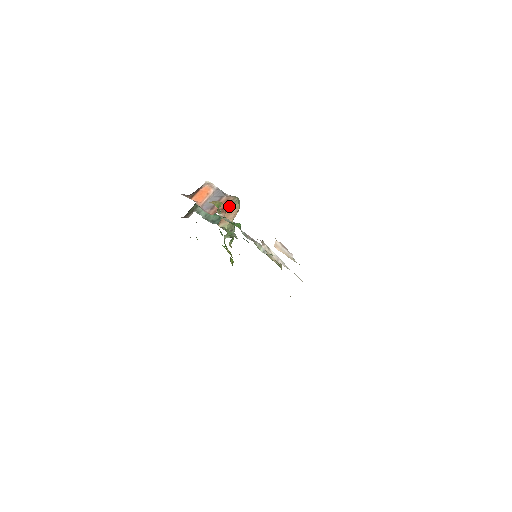
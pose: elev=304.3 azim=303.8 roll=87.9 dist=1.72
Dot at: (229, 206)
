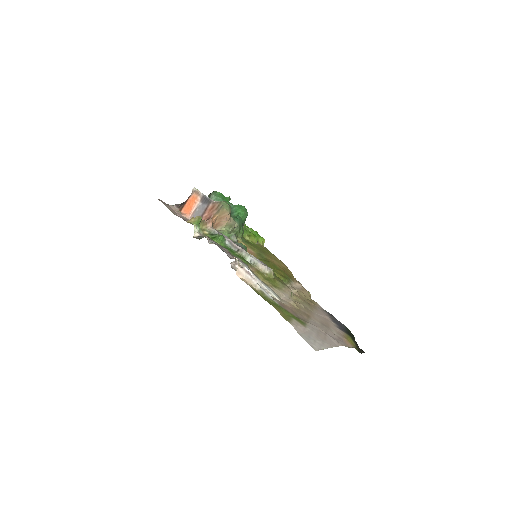
Dot at: (216, 213)
